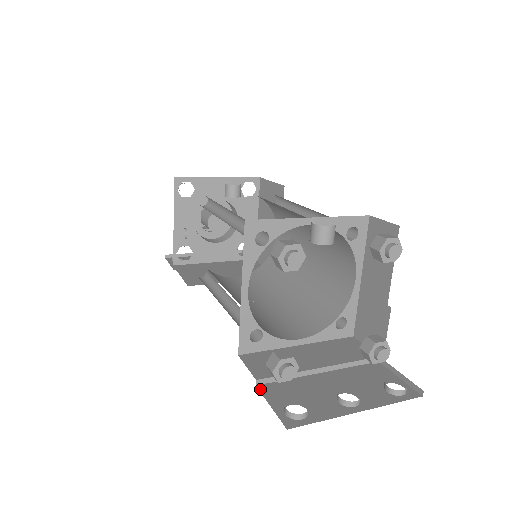
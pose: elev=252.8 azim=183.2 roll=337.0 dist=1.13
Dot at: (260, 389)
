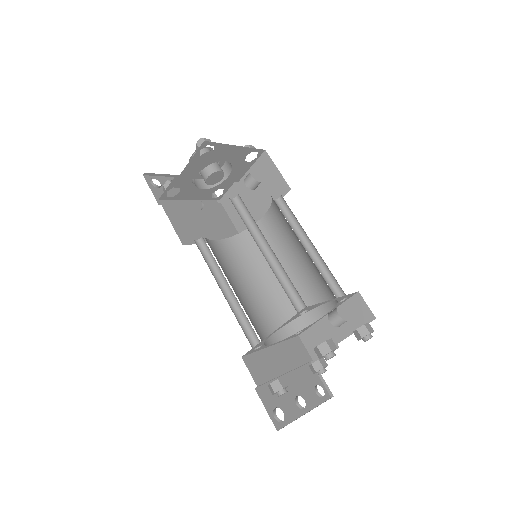
Dot at: (258, 392)
